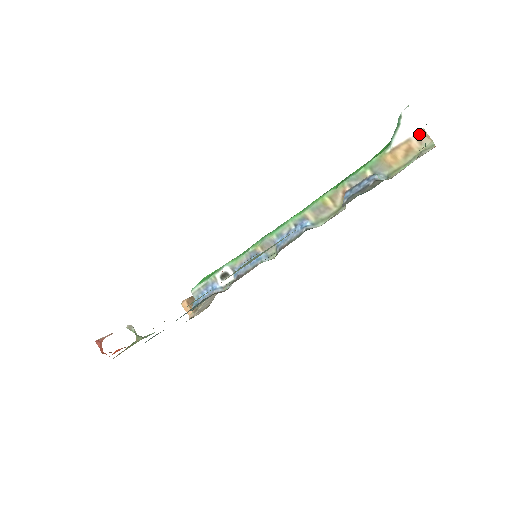
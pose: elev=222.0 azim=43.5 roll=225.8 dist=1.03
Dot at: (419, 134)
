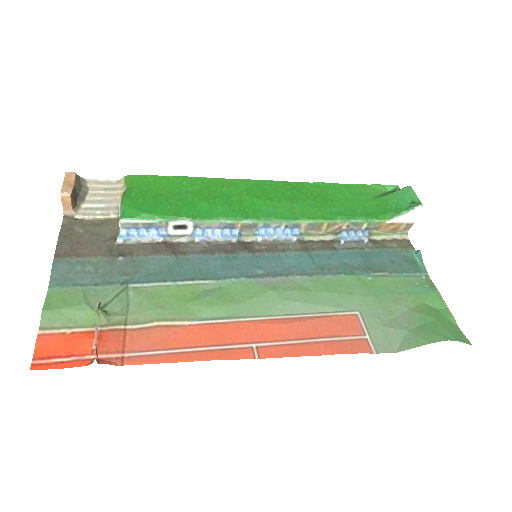
Dot at: (409, 224)
